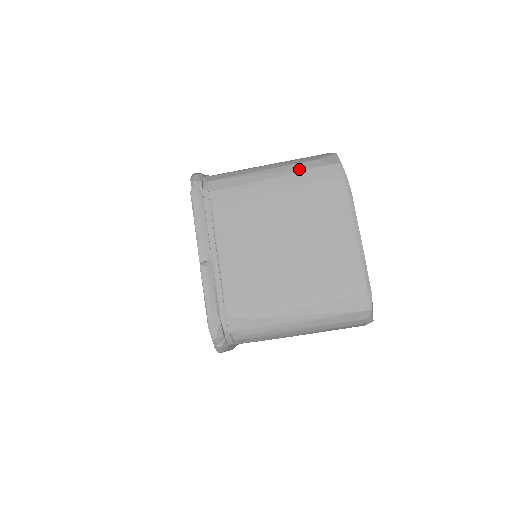
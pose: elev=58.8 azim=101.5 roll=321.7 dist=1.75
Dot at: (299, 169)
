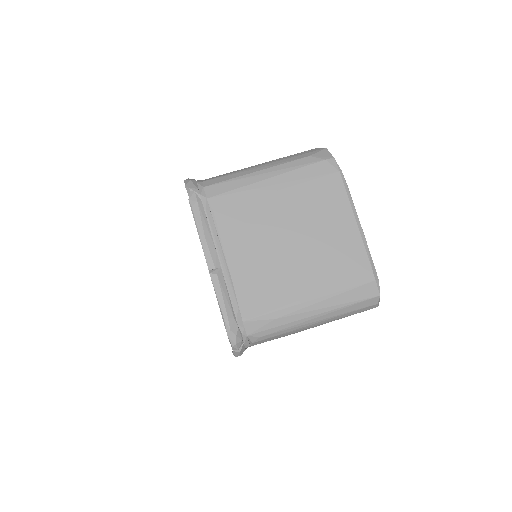
Dot at: (294, 167)
